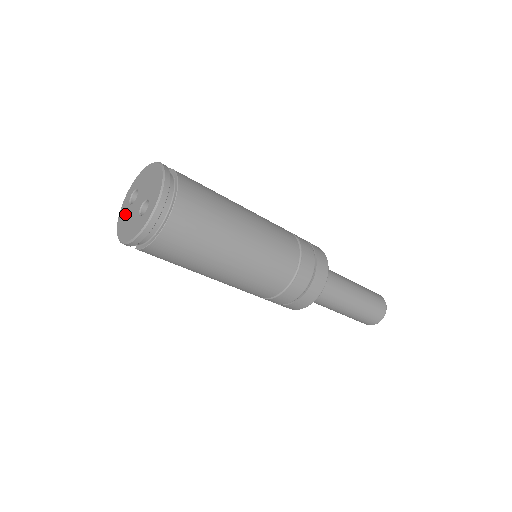
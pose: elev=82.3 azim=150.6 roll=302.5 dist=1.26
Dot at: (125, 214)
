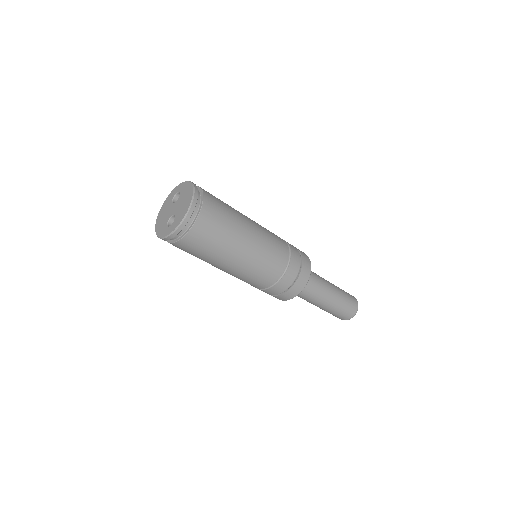
Dot at: (167, 204)
